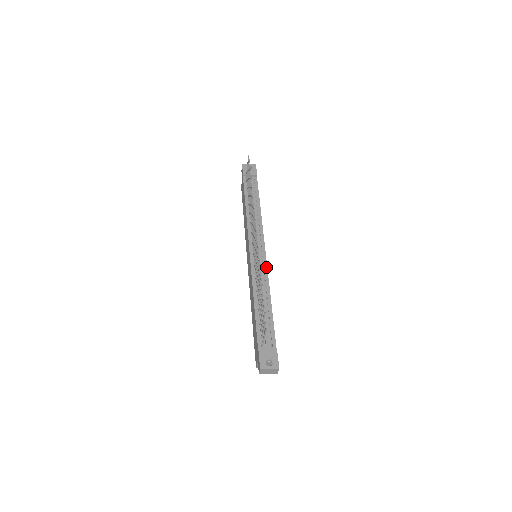
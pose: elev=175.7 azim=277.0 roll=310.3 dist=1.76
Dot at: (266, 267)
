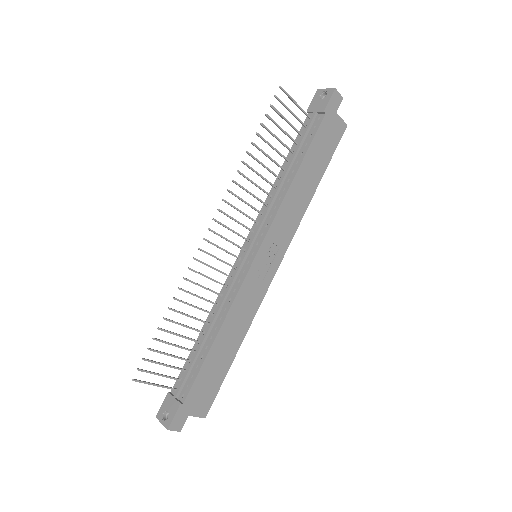
Dot at: (242, 281)
